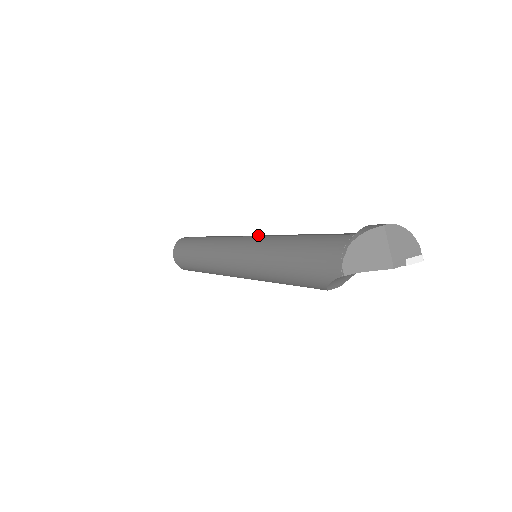
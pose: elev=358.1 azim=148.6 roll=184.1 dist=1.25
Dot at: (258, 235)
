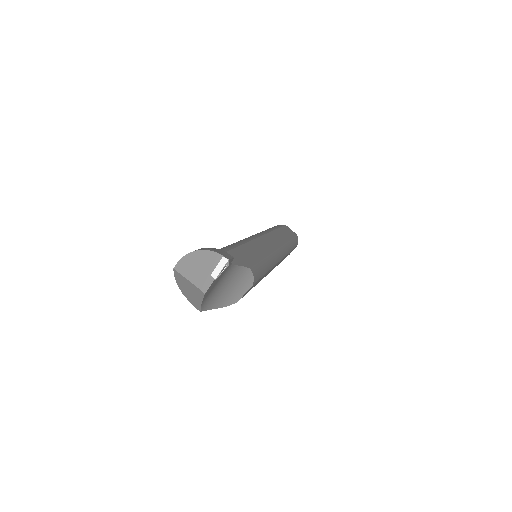
Dot at: occluded
